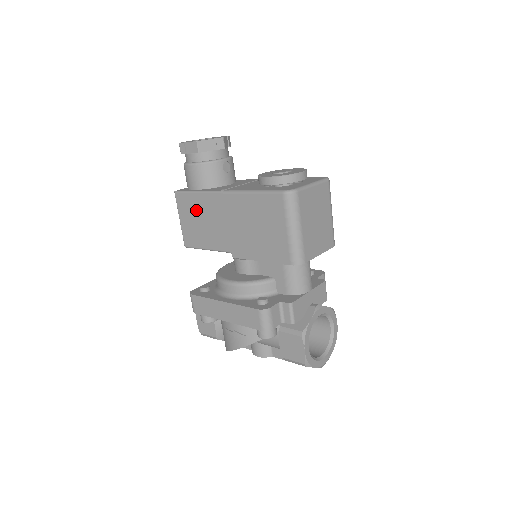
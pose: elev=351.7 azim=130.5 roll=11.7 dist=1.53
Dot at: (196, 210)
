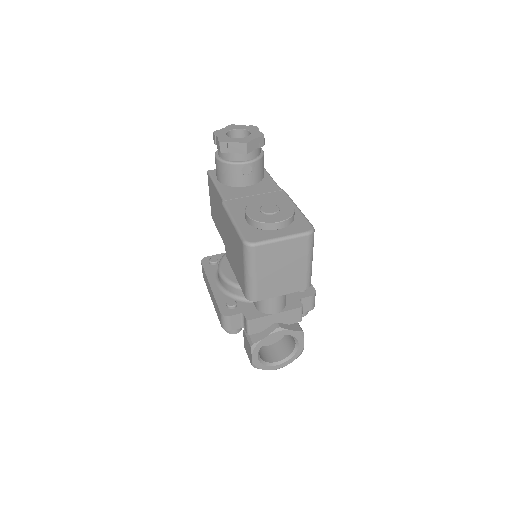
Dot at: (215, 198)
